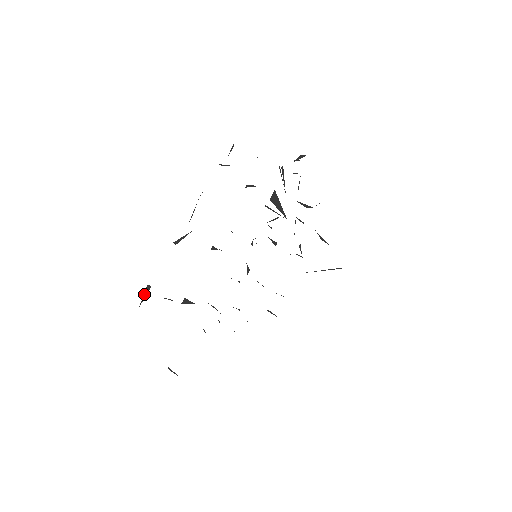
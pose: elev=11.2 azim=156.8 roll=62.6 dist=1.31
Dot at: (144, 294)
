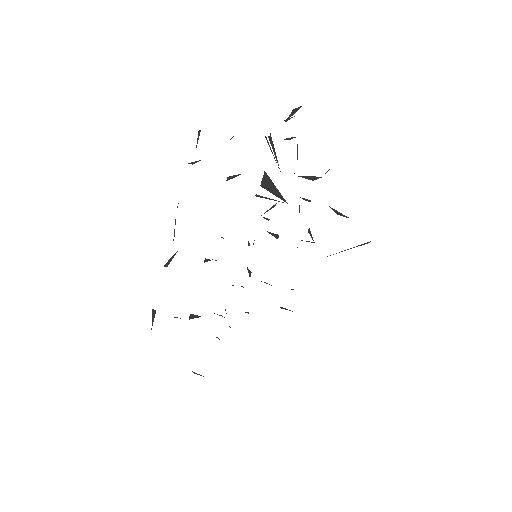
Dot at: (152, 318)
